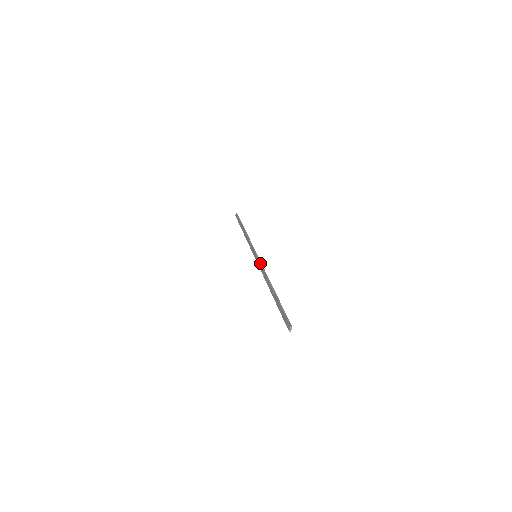
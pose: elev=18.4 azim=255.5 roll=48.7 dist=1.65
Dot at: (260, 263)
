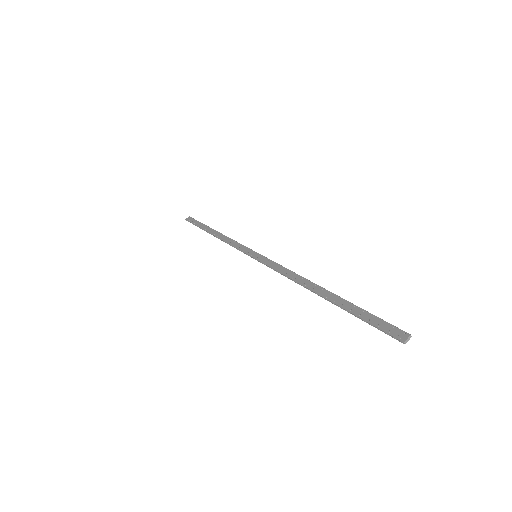
Dot at: occluded
